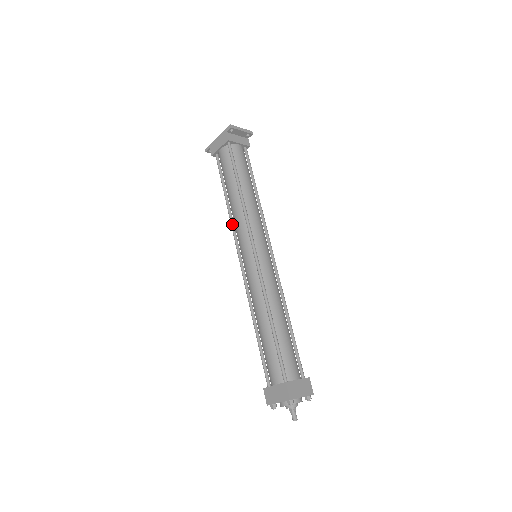
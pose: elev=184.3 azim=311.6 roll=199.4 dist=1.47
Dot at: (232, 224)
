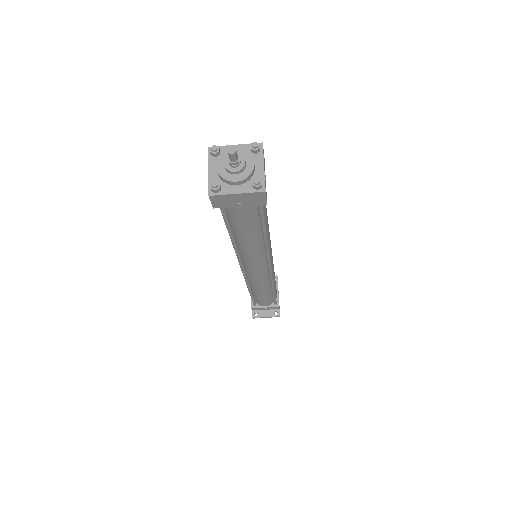
Dot at: occluded
